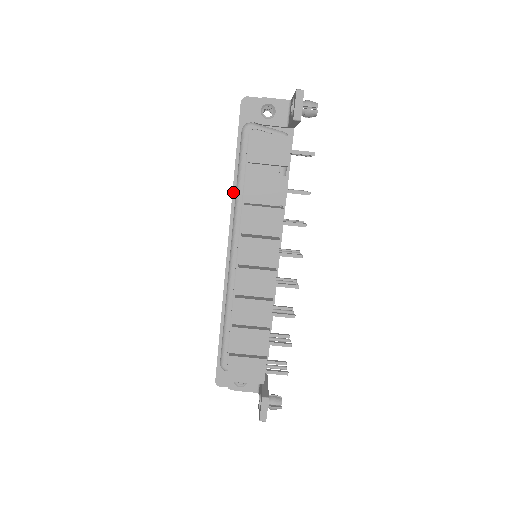
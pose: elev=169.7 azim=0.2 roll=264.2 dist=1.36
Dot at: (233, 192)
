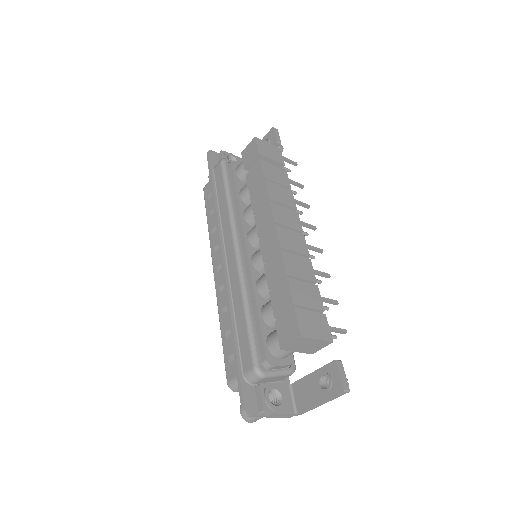
Dot at: (217, 210)
